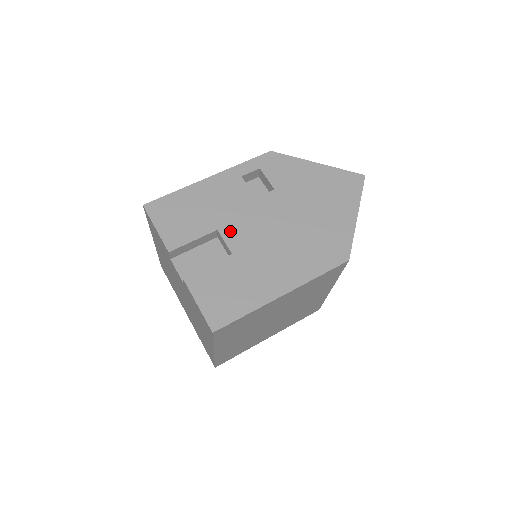
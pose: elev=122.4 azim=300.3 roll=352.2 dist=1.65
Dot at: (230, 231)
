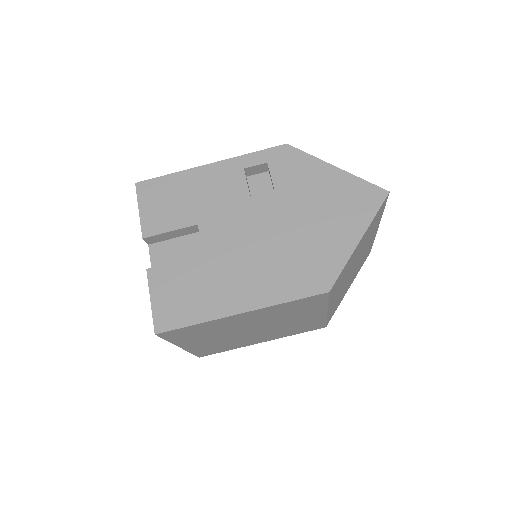
Dot at: (210, 229)
